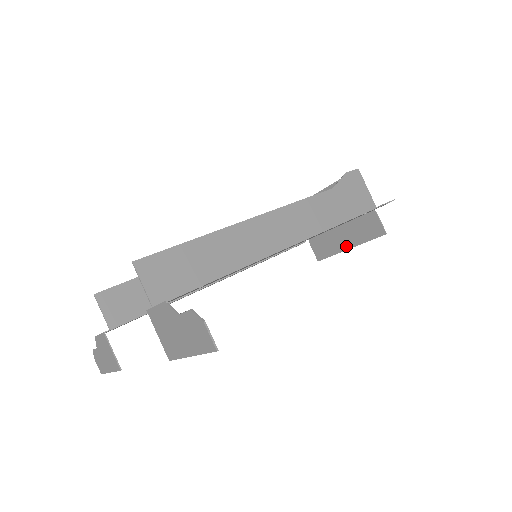
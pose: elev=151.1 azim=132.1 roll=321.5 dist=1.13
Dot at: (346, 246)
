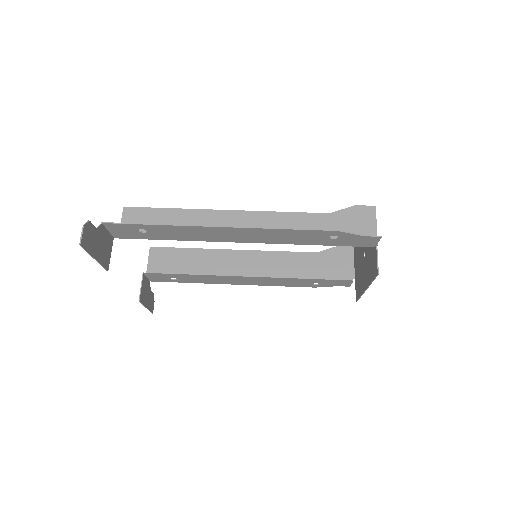
Dot at: (365, 286)
